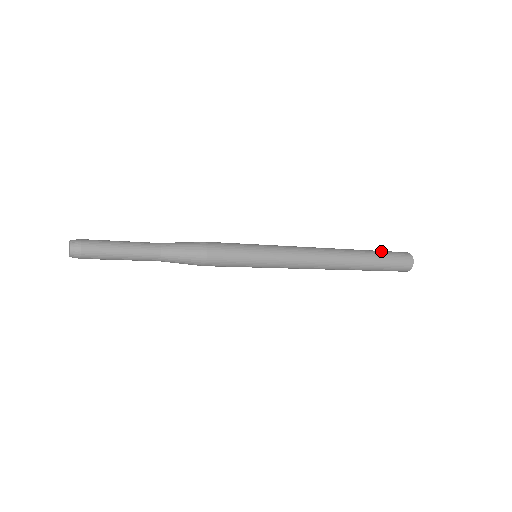
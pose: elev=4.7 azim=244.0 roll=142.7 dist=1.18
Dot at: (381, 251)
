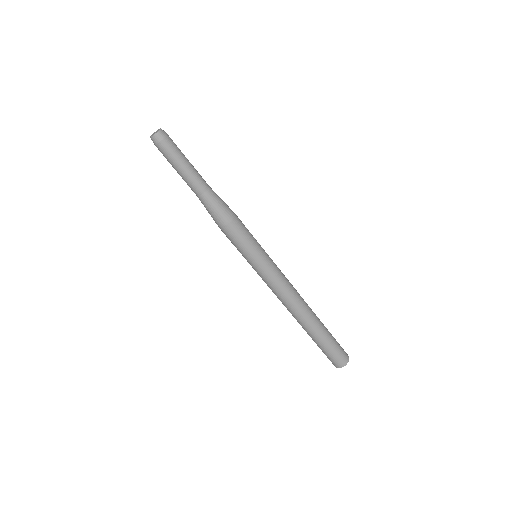
Dot at: occluded
